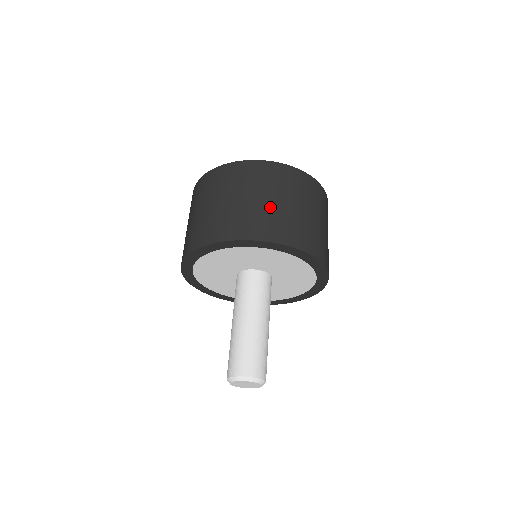
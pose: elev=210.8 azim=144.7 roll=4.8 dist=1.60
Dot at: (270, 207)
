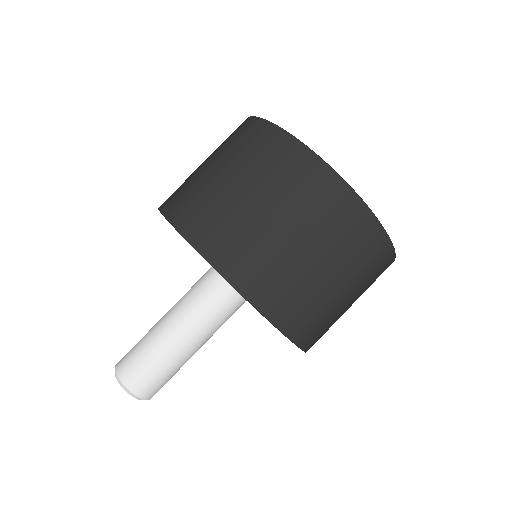
Dot at: (312, 277)
